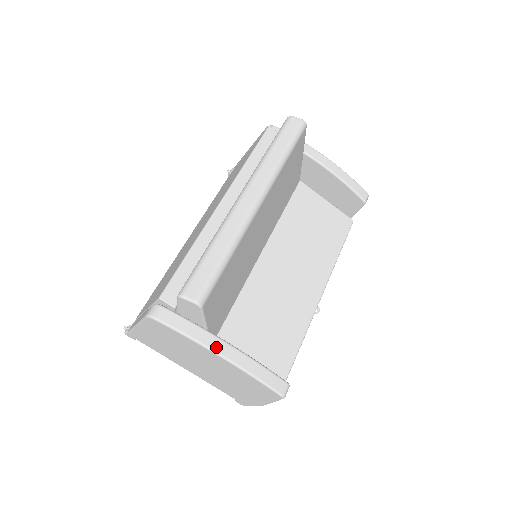
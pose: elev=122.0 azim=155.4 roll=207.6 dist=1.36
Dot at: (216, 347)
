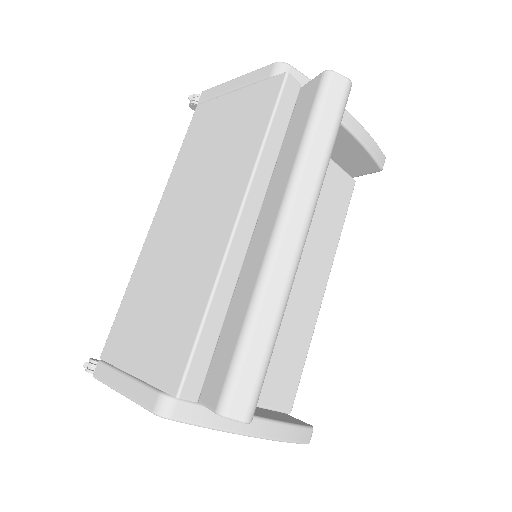
Dot at: (247, 429)
